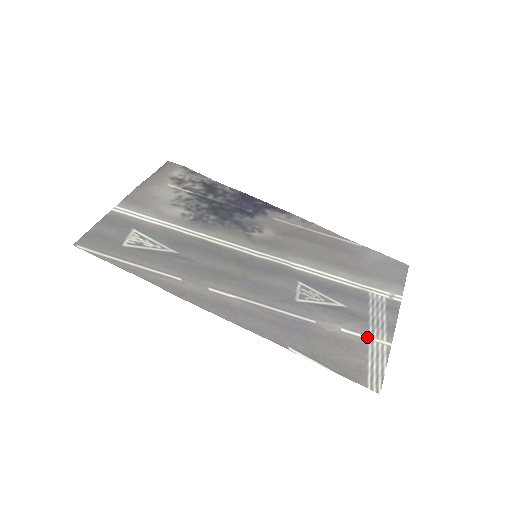
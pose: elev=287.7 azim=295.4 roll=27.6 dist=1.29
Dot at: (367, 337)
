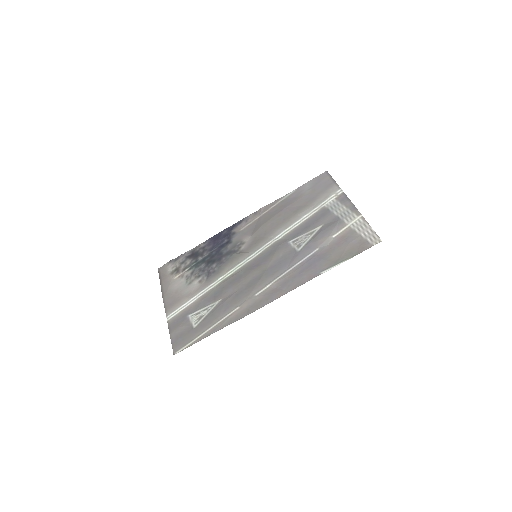
Dot at: (348, 226)
